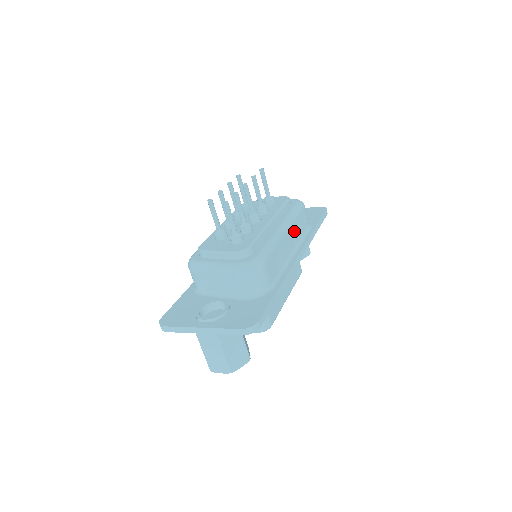
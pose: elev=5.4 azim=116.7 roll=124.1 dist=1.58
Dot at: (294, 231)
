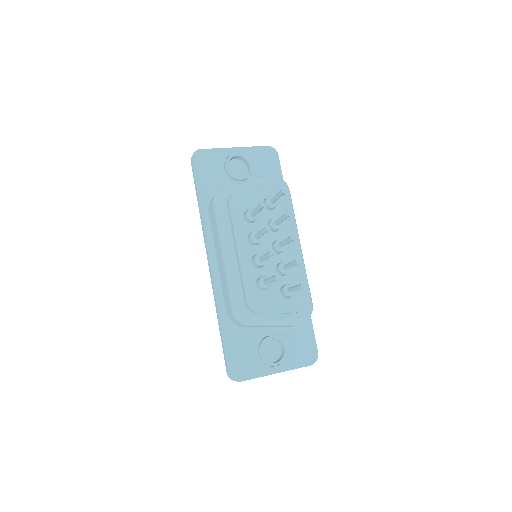
Dot at: occluded
